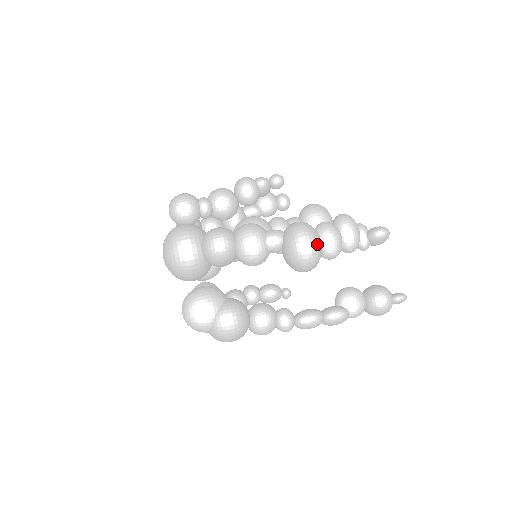
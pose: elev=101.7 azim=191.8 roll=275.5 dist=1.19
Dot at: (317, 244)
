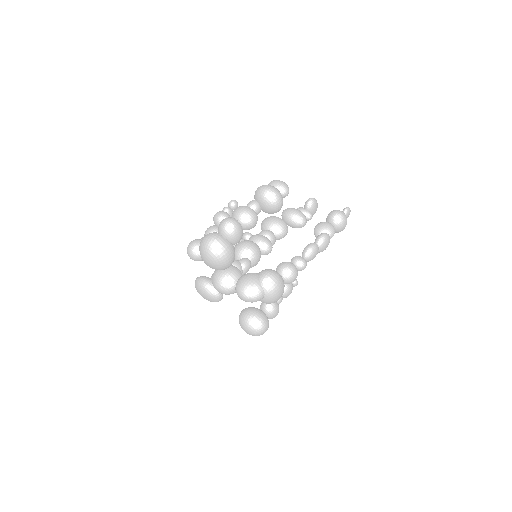
Dot at: (274, 187)
